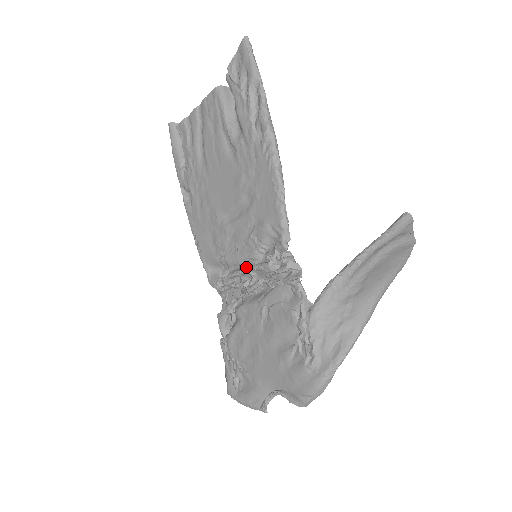
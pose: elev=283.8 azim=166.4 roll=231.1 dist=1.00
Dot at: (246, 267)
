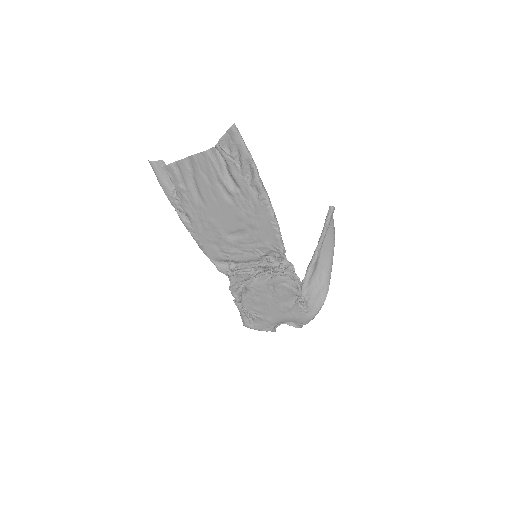
Dot at: (252, 264)
